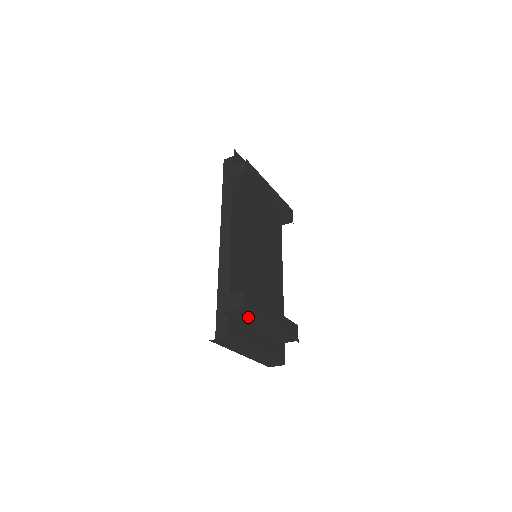
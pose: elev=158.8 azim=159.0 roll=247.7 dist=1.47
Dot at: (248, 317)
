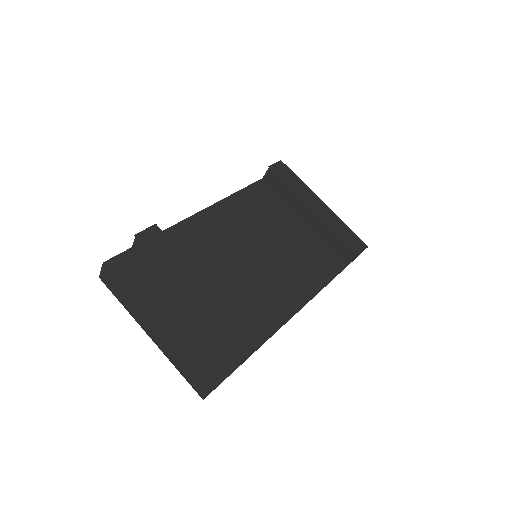
Dot at: (155, 266)
